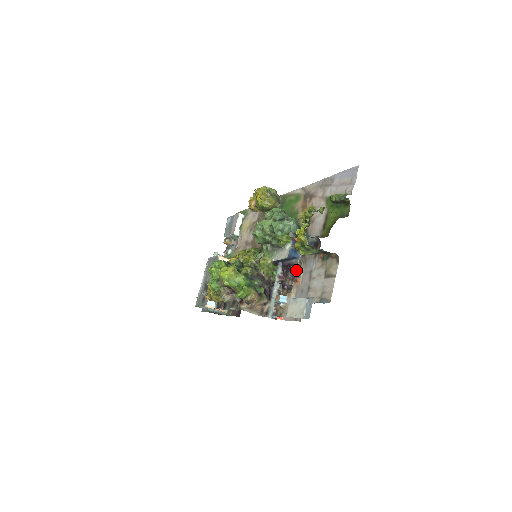
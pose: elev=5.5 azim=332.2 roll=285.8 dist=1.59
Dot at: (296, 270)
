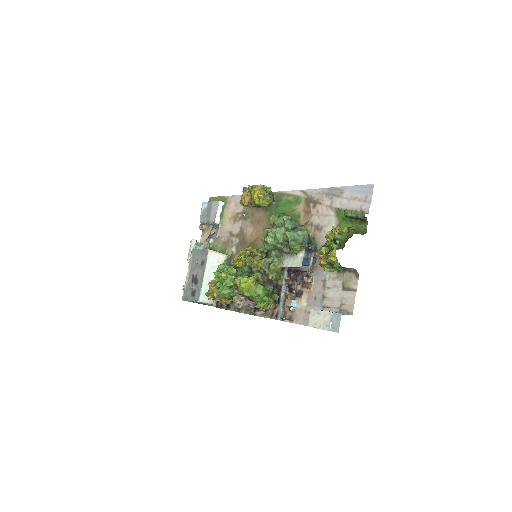
Dot at: (306, 276)
